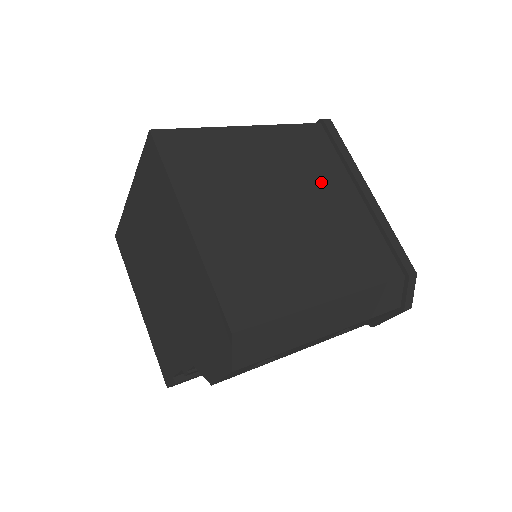
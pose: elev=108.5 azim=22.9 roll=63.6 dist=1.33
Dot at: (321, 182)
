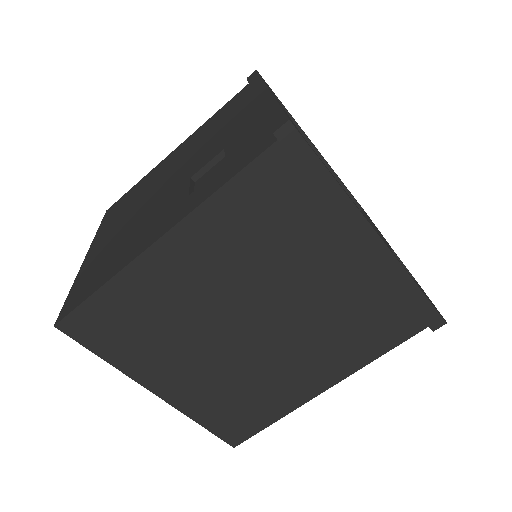
Dot at: (296, 263)
